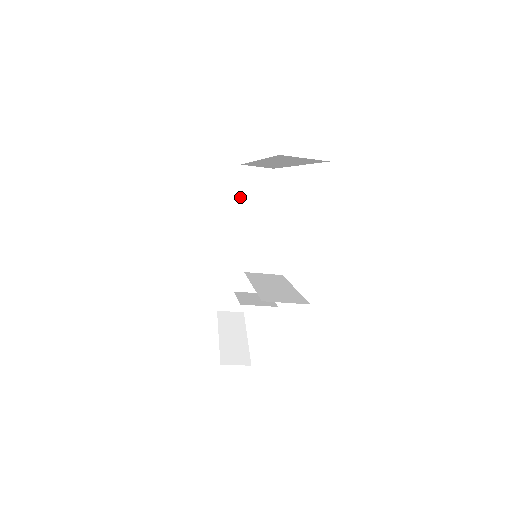
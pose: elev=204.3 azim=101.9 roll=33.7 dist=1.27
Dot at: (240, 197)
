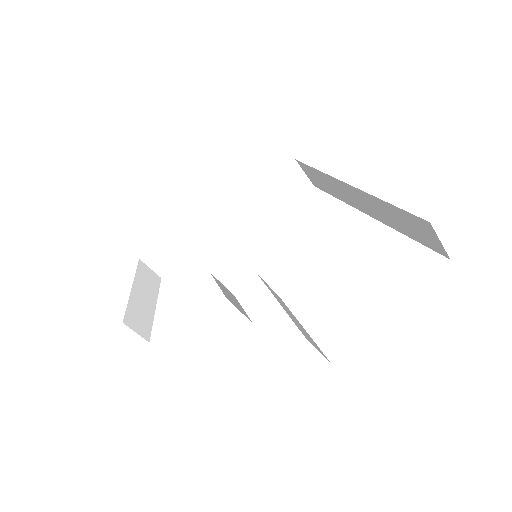
Dot at: (265, 184)
